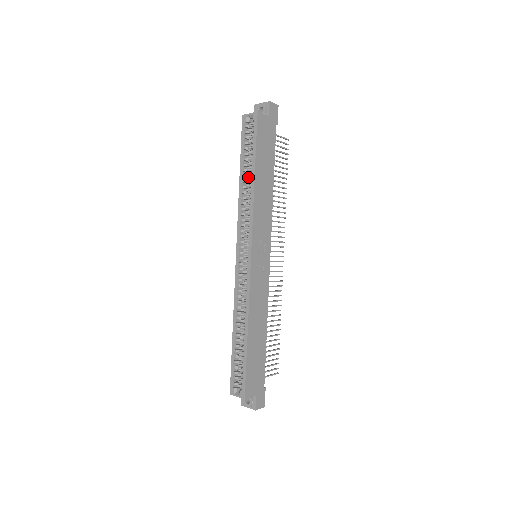
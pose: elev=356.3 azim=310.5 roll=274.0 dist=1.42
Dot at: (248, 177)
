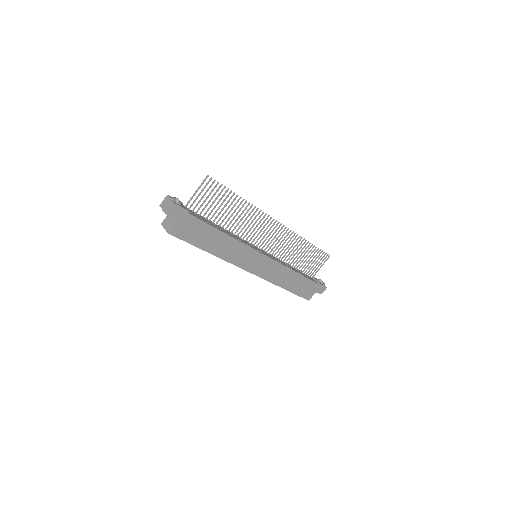
Dot at: occluded
